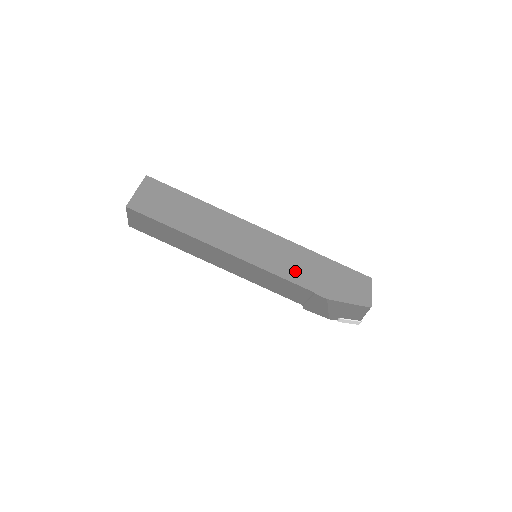
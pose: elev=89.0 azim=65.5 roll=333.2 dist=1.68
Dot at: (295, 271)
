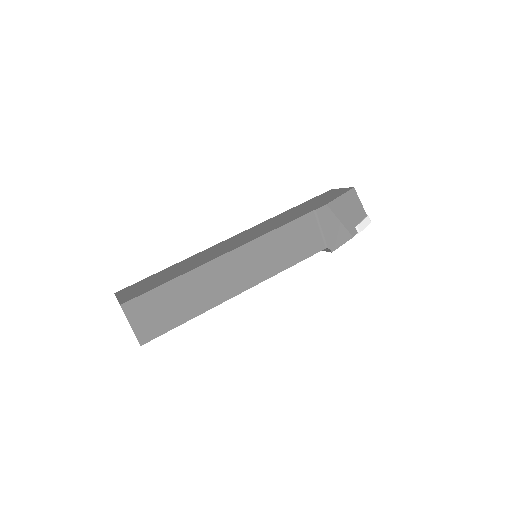
Dot at: (287, 219)
